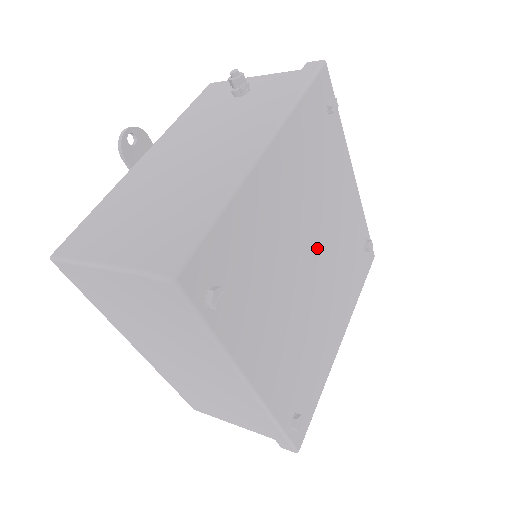
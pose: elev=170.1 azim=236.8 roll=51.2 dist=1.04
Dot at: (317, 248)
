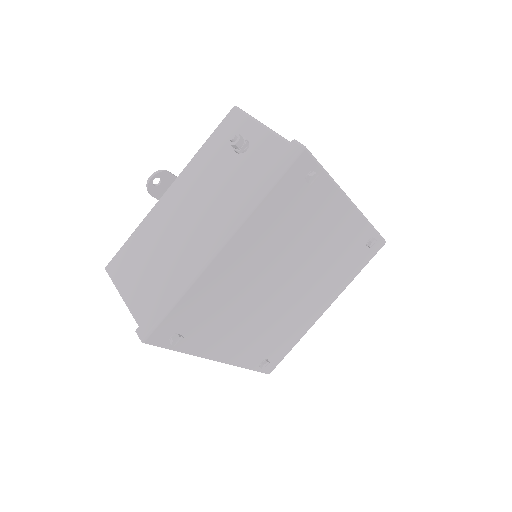
Dot at: (291, 274)
